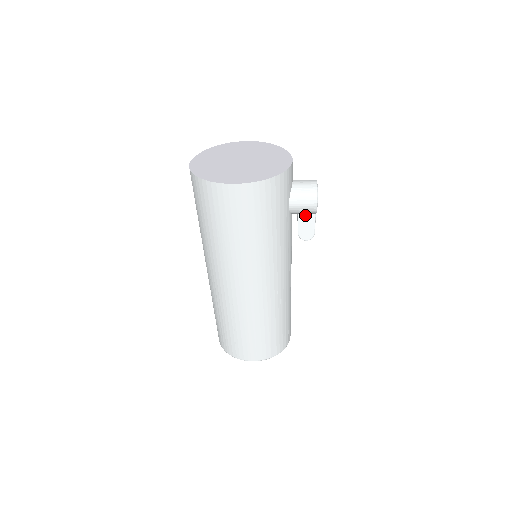
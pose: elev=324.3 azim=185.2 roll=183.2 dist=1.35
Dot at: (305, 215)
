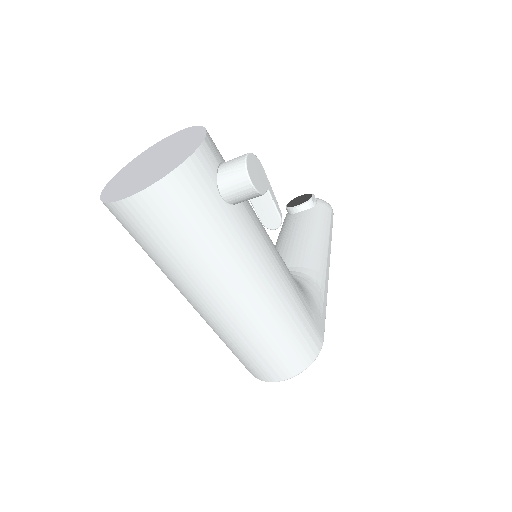
Dot at: (258, 199)
